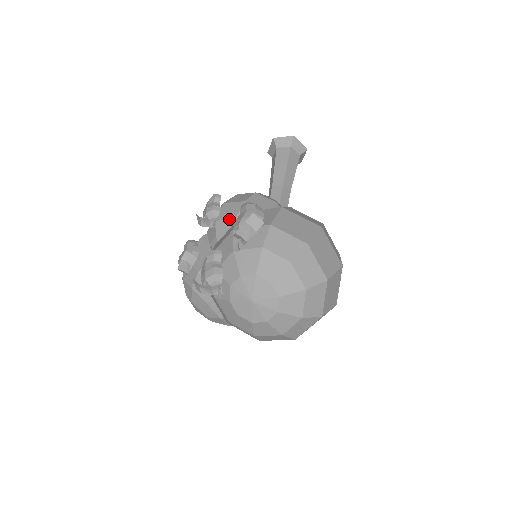
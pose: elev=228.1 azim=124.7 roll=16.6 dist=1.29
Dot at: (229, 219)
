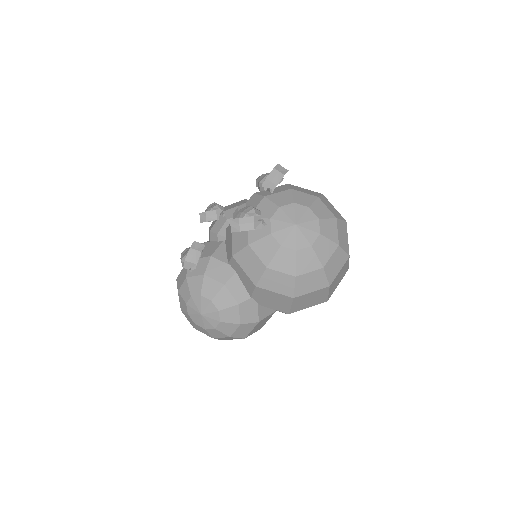
Dot at: (238, 205)
